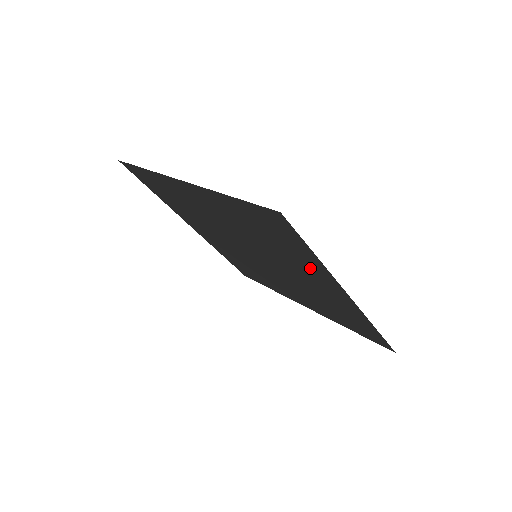
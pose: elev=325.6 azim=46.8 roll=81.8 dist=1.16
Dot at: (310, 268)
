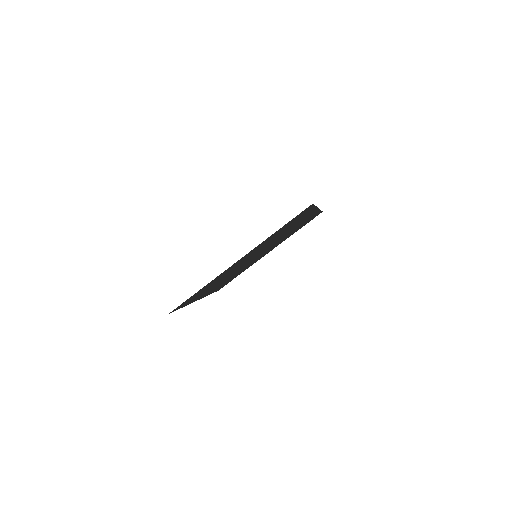
Dot at: occluded
